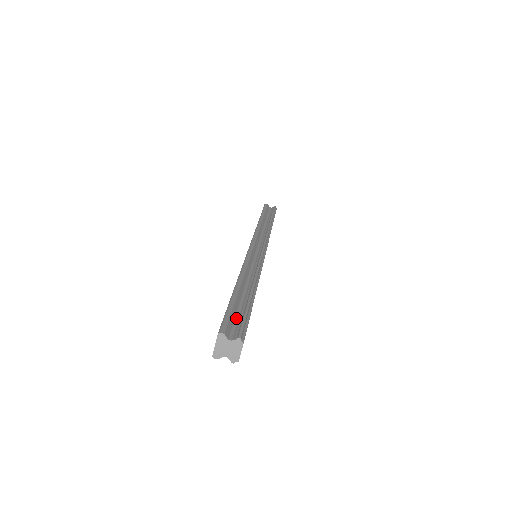
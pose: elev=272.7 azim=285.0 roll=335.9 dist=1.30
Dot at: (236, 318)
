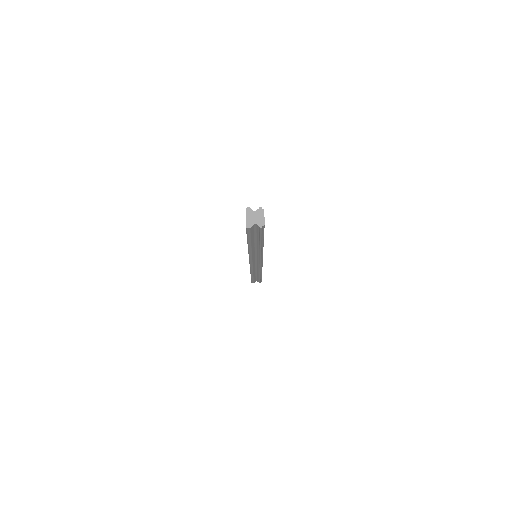
Dot at: occluded
